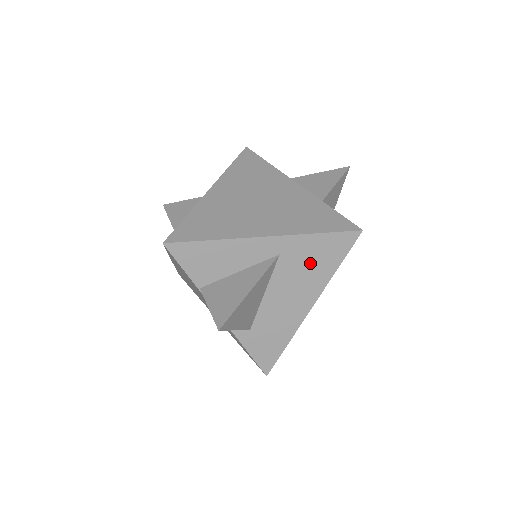
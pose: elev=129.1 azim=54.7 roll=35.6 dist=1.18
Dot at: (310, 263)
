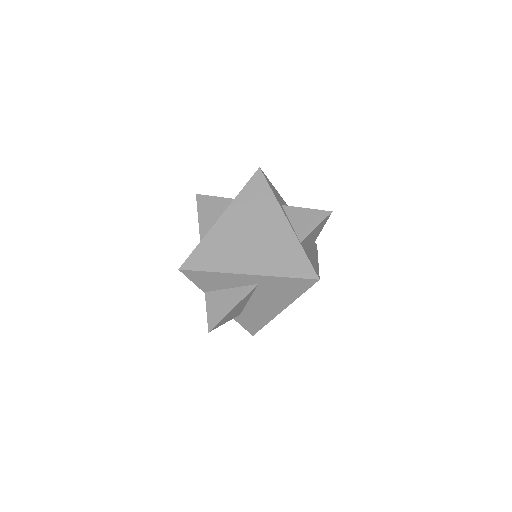
Dot at: (281, 290)
